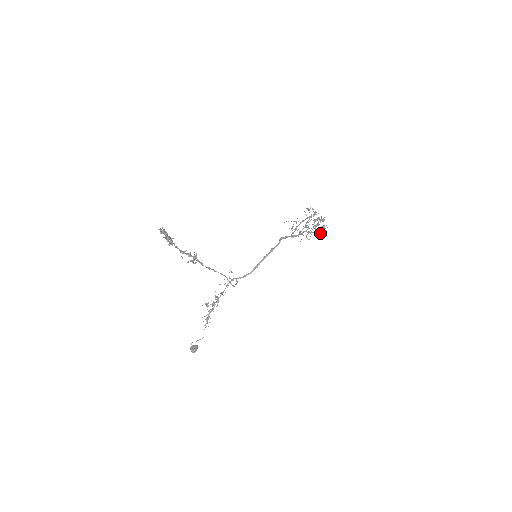
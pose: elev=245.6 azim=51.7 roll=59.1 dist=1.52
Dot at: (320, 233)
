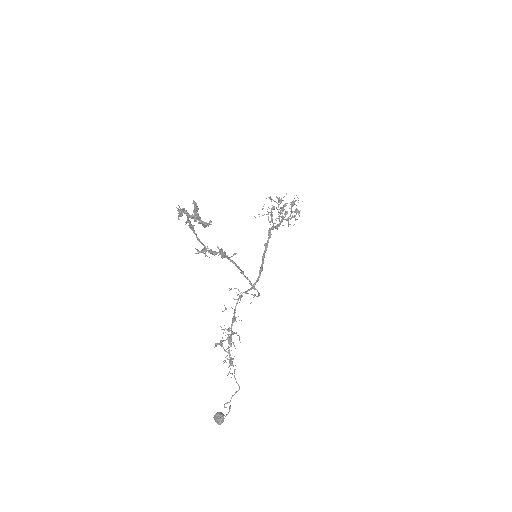
Dot at: occluded
